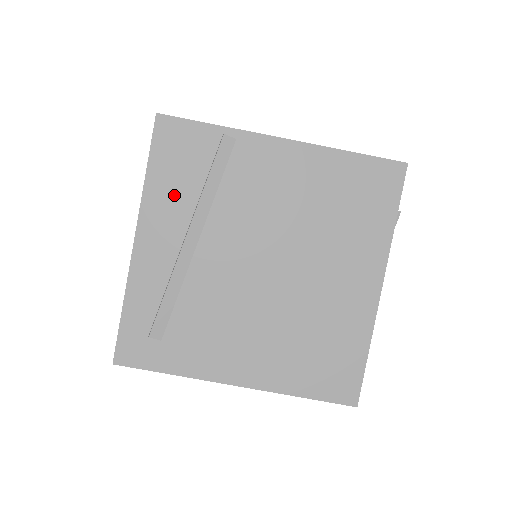
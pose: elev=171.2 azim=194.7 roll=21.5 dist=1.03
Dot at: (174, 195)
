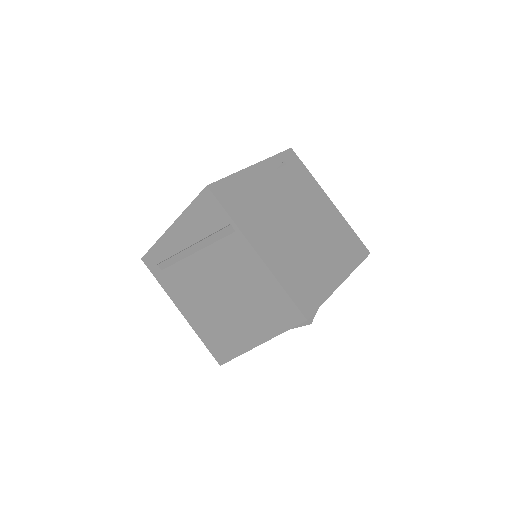
Dot at: (195, 226)
